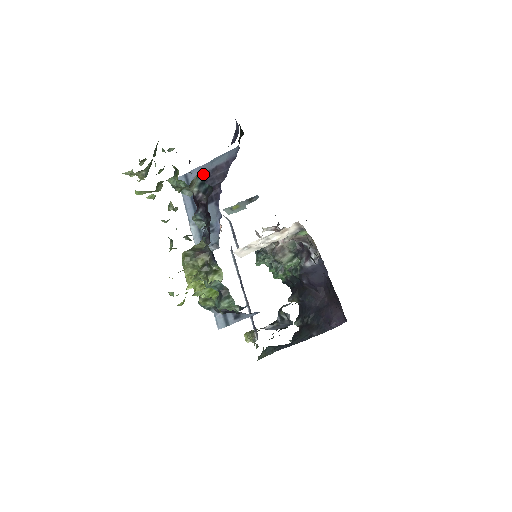
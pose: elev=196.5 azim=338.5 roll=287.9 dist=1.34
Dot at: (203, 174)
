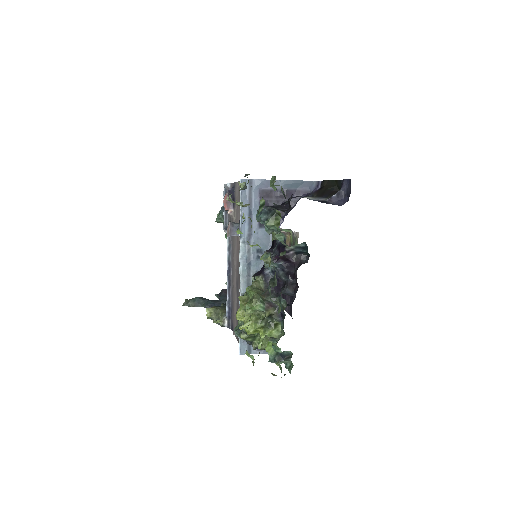
Dot at: (270, 191)
